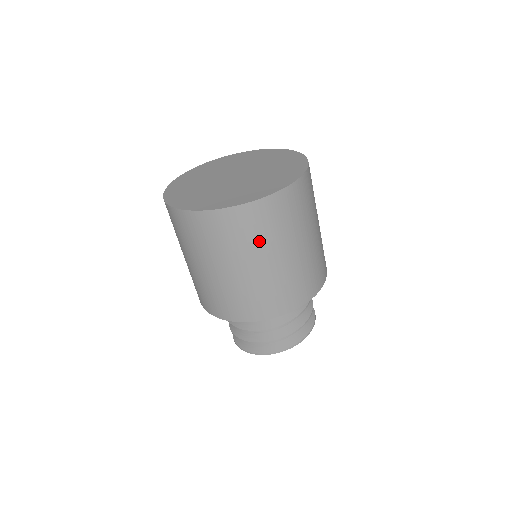
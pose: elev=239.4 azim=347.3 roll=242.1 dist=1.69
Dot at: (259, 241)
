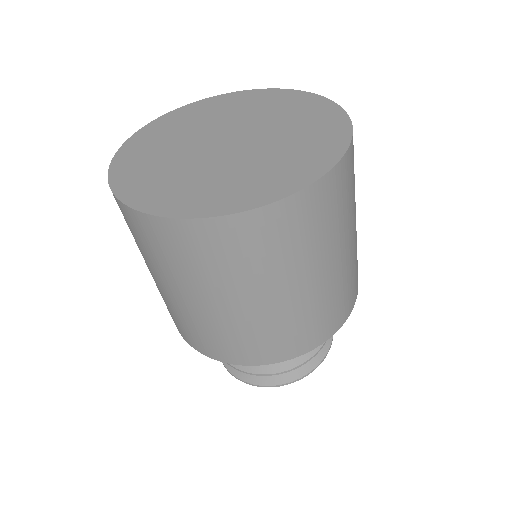
Dot at: (185, 271)
